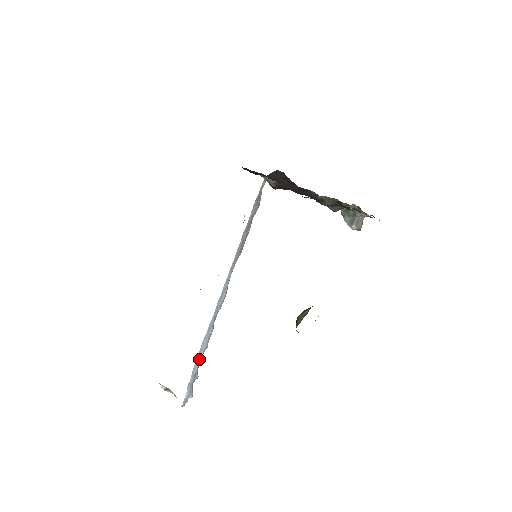
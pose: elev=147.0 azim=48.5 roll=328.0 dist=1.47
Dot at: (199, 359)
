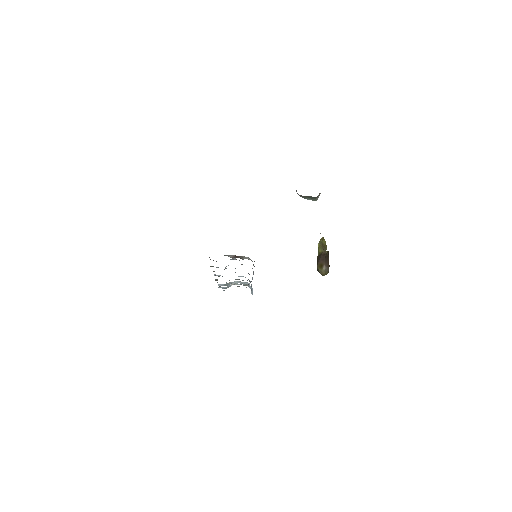
Dot at: (251, 289)
